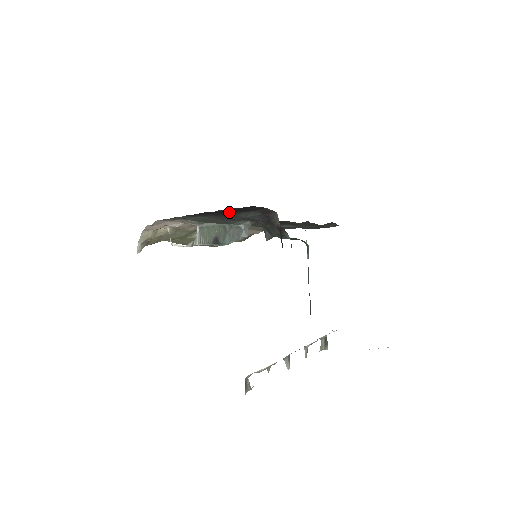
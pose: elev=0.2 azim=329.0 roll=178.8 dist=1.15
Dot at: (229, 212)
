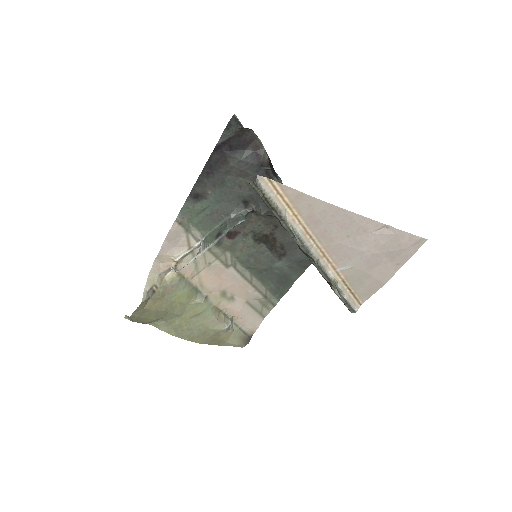
Dot at: (227, 150)
